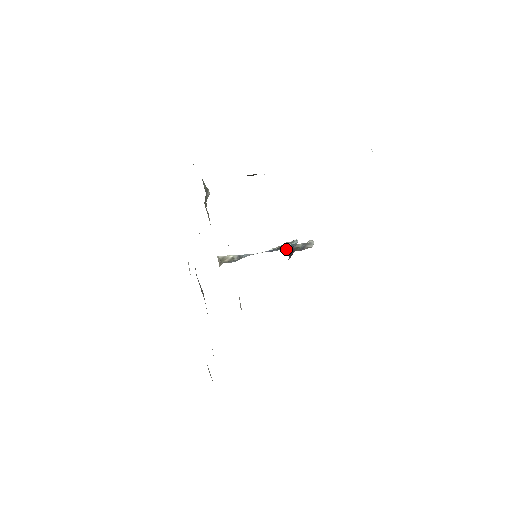
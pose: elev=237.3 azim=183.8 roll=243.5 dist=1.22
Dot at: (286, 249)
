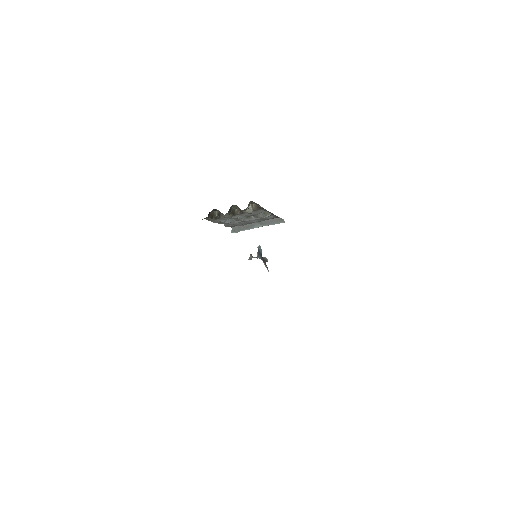
Dot at: (261, 259)
